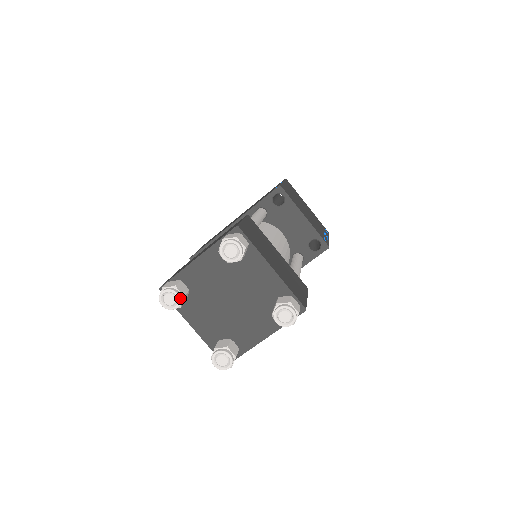
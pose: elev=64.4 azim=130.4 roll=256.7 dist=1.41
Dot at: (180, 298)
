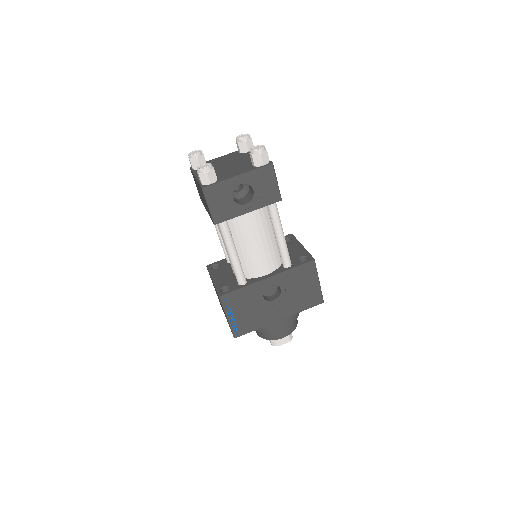
Dot at: (201, 152)
